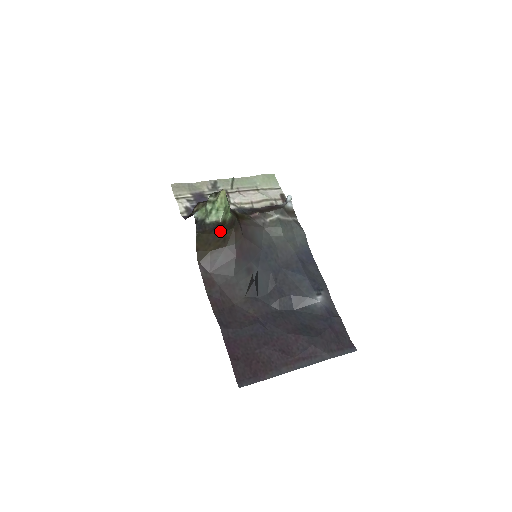
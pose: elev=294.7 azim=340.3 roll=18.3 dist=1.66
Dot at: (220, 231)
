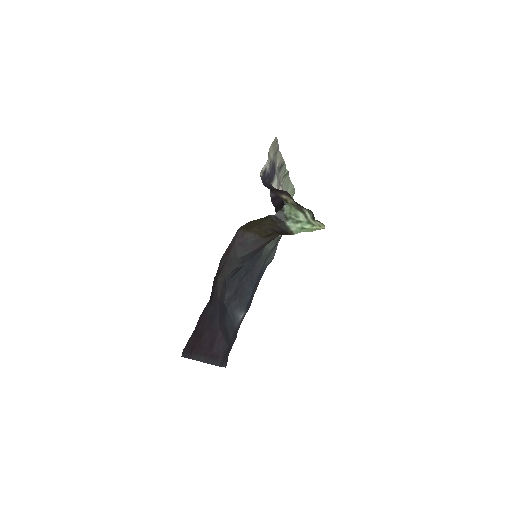
Dot at: (278, 232)
